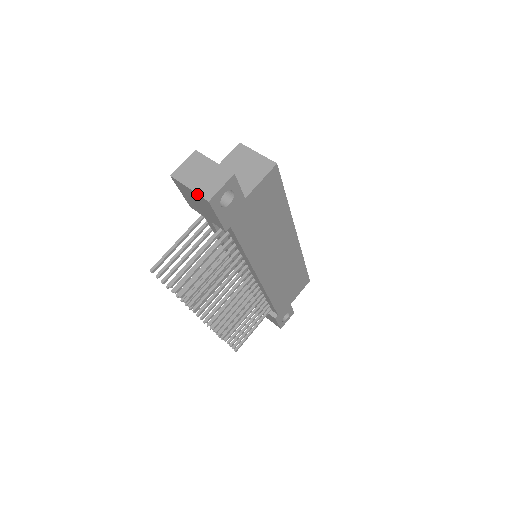
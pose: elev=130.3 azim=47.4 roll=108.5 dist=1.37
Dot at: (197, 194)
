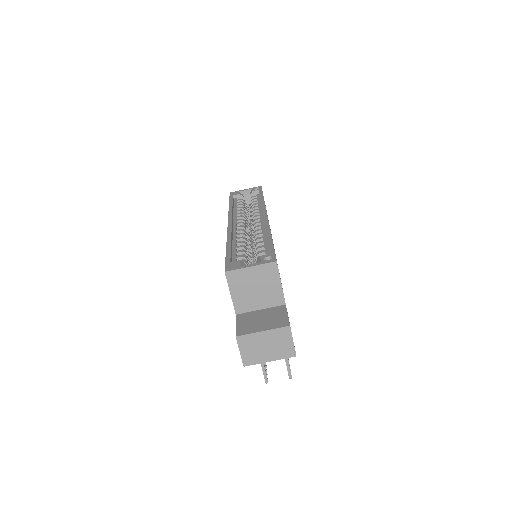
Dot at: occluded
